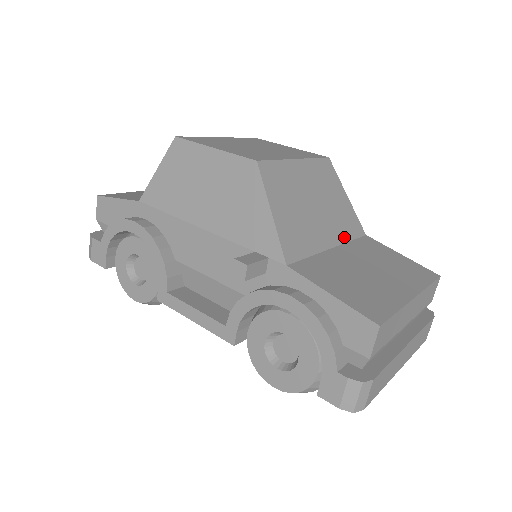
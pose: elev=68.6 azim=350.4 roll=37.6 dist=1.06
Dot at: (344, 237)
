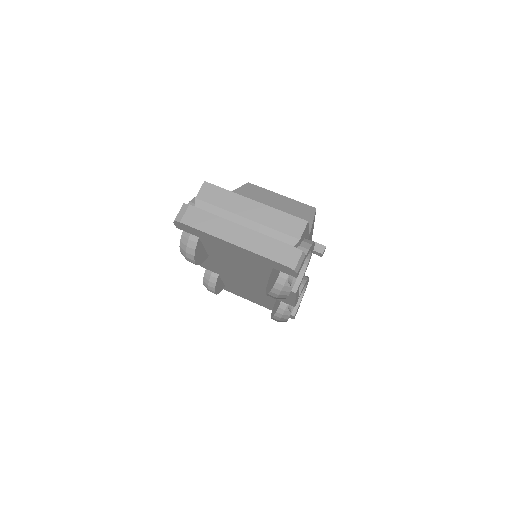
Dot at: occluded
